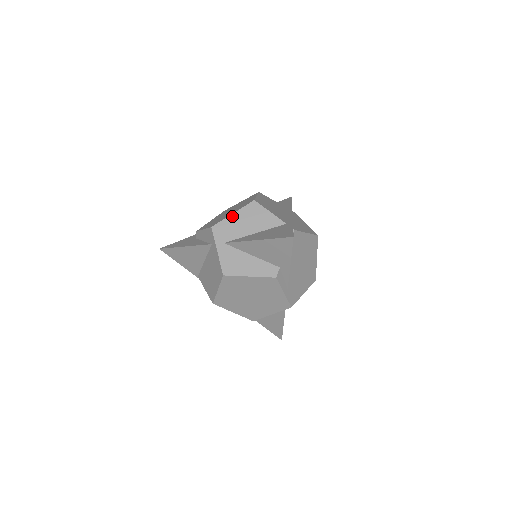
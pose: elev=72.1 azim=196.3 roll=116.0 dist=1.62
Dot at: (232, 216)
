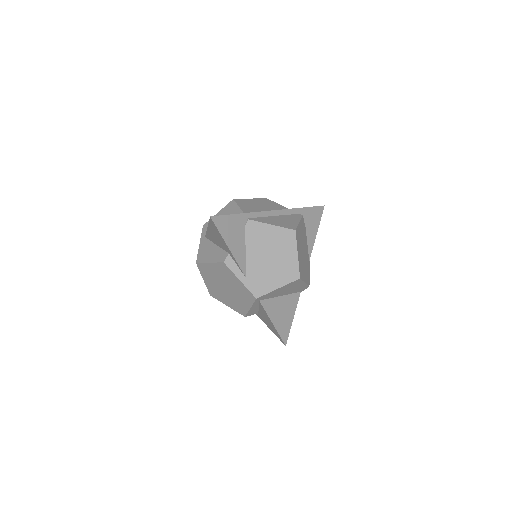
Dot at: (216, 215)
